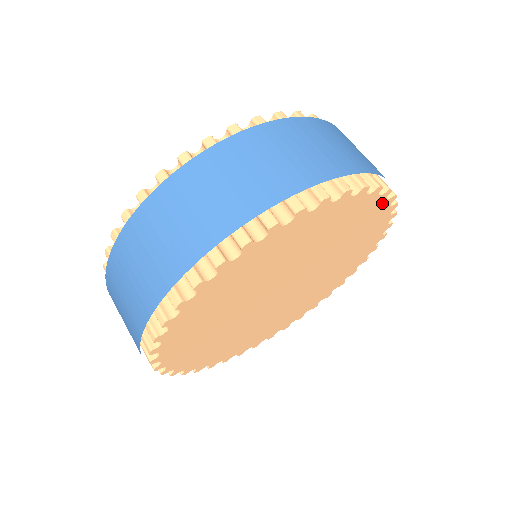
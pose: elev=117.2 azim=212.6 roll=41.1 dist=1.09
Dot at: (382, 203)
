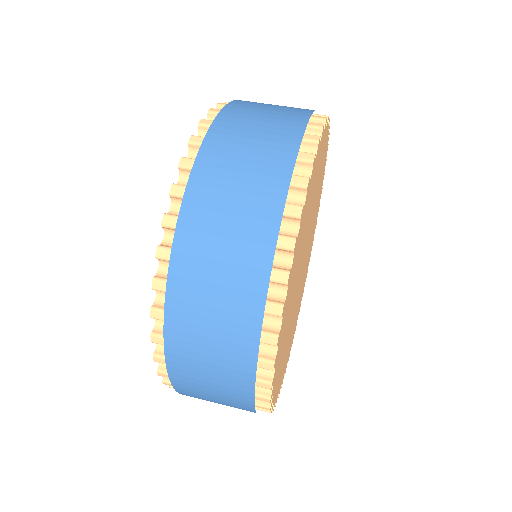
Dot at: (325, 162)
